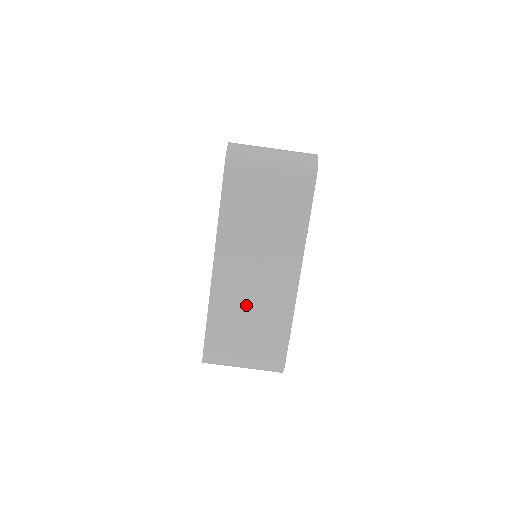
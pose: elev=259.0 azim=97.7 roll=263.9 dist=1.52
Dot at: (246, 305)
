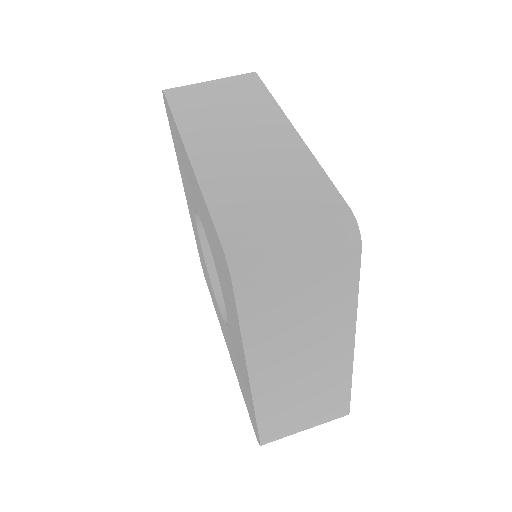
Dot at: (251, 173)
